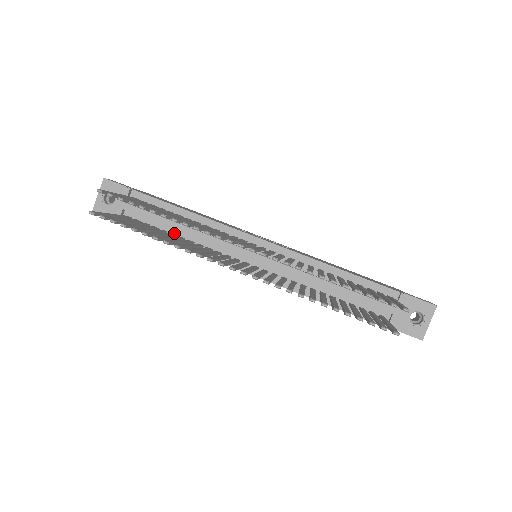
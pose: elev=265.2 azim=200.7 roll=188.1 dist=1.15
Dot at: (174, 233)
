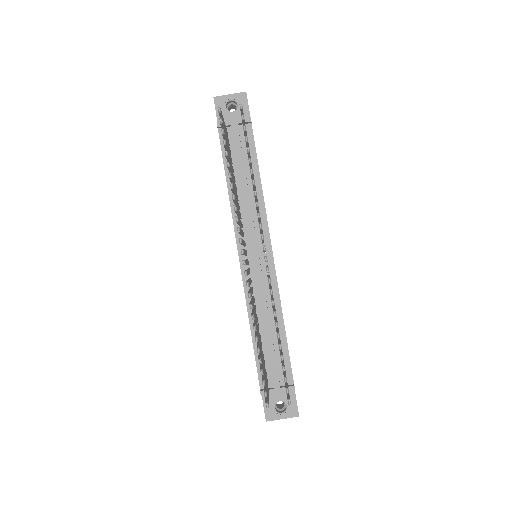
Dot at: (236, 179)
